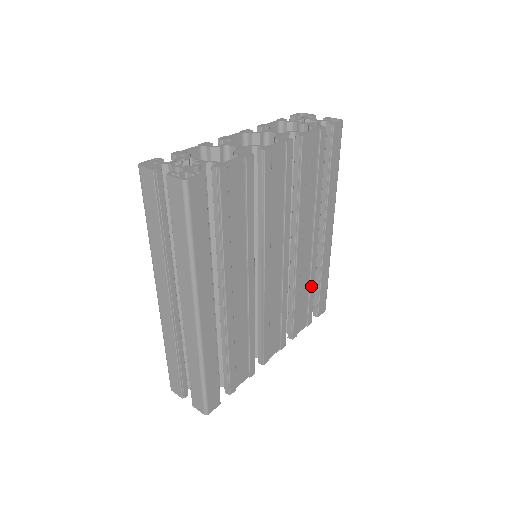
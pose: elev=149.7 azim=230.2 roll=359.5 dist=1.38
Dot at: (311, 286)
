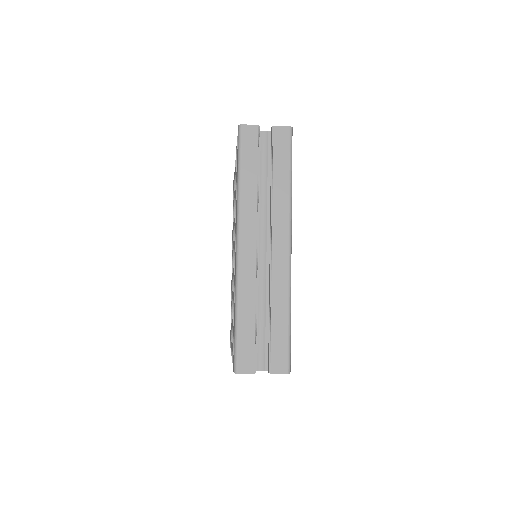
Dot at: occluded
